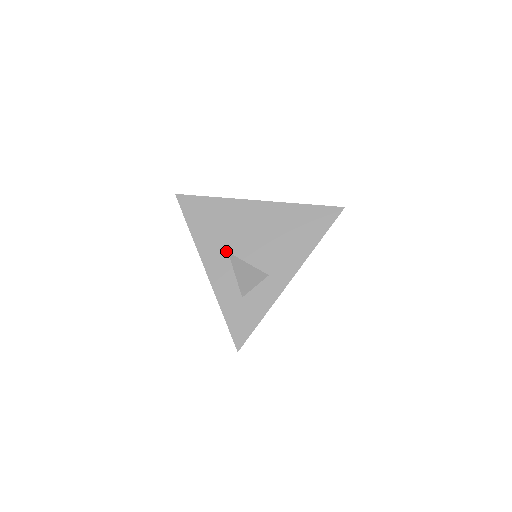
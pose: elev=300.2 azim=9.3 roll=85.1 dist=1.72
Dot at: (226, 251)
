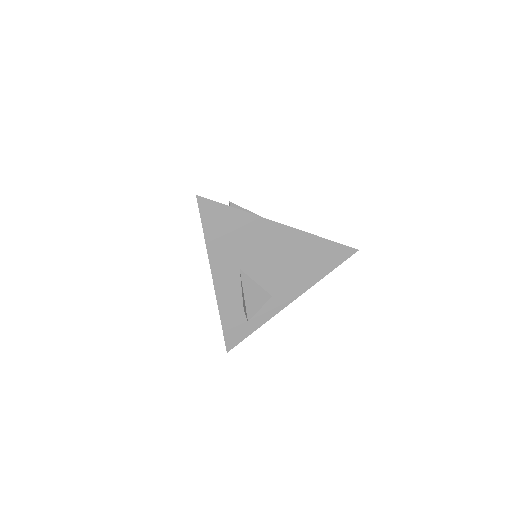
Dot at: (238, 267)
